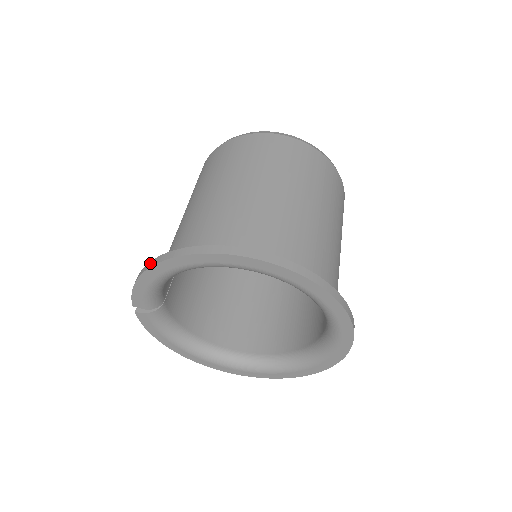
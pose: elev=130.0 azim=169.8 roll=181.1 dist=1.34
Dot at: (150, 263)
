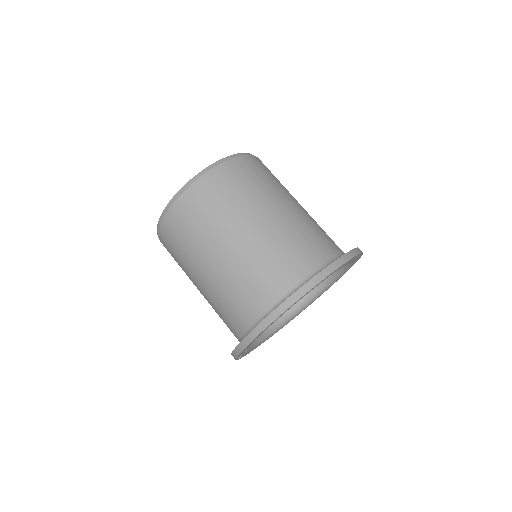
Dot at: (247, 339)
